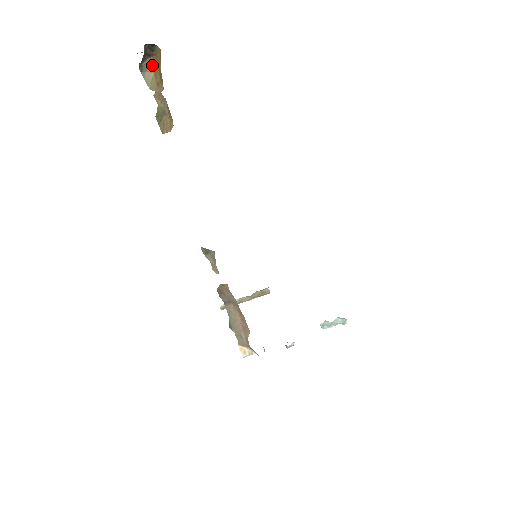
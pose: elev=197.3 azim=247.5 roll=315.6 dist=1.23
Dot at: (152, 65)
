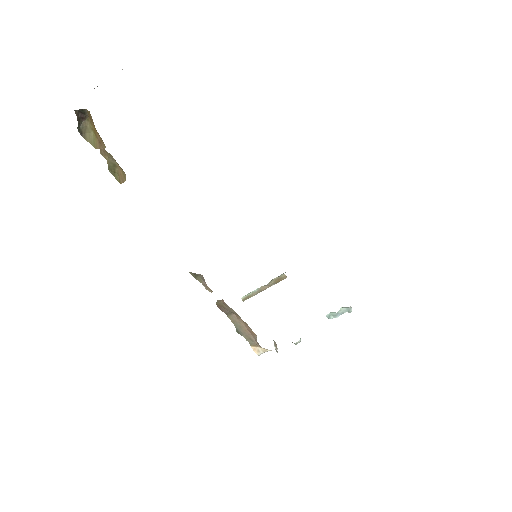
Dot at: (89, 126)
